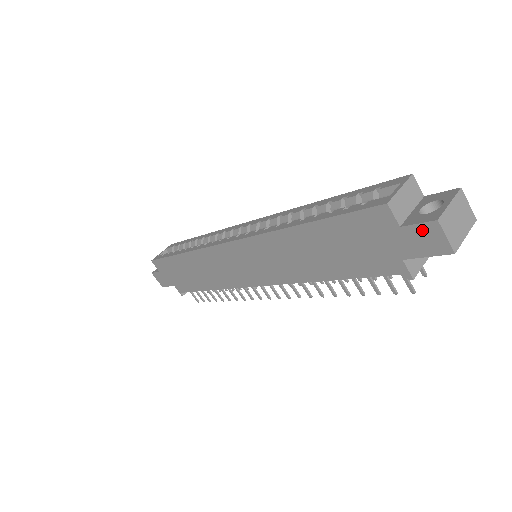
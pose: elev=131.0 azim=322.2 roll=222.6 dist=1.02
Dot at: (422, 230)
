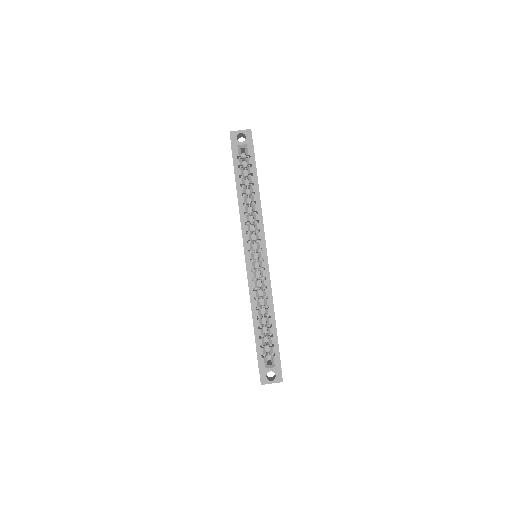
Dot at: (260, 377)
